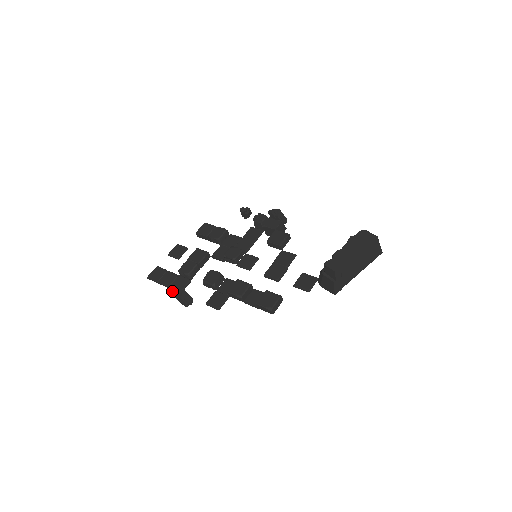
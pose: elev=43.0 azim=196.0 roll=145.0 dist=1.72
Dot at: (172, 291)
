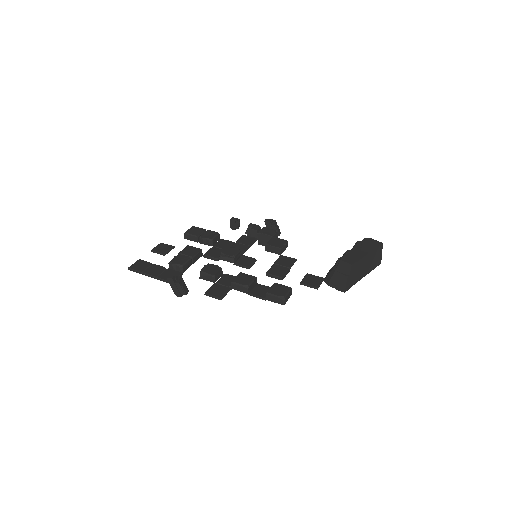
Dot at: (168, 276)
